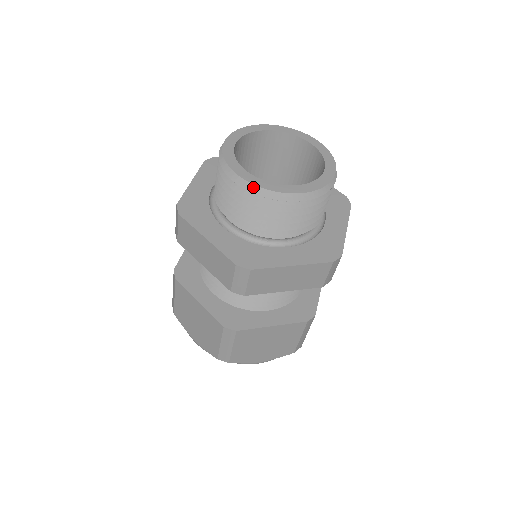
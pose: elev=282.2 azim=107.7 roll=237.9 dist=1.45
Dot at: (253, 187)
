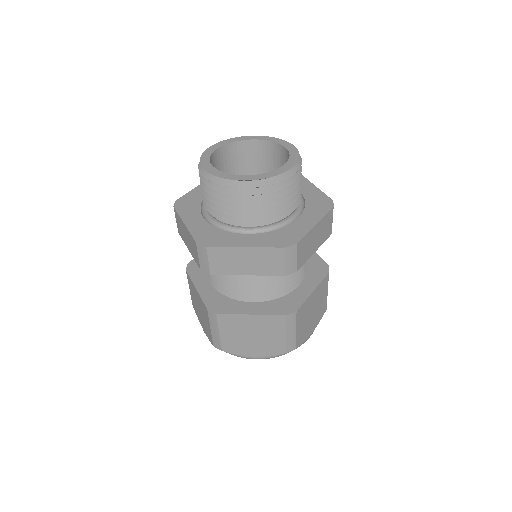
Dot at: (260, 182)
